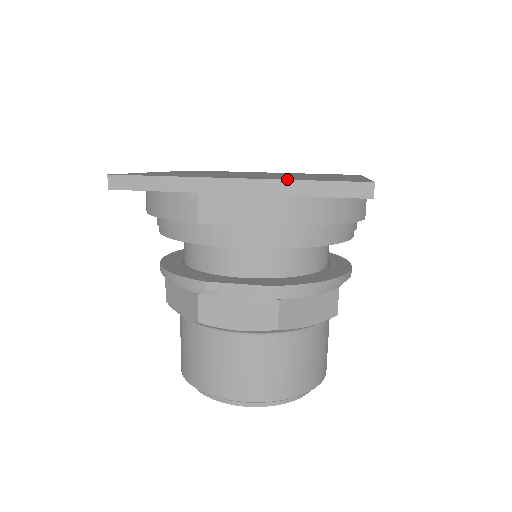
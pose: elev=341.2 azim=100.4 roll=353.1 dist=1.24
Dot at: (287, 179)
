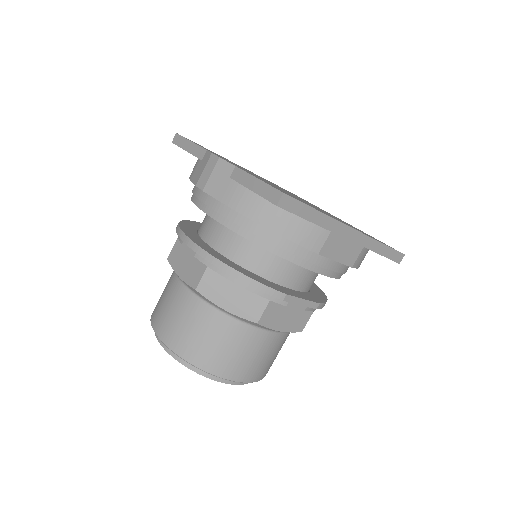
Dot at: (373, 238)
